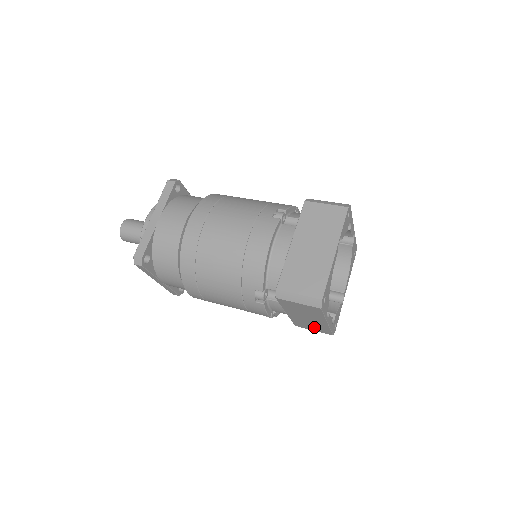
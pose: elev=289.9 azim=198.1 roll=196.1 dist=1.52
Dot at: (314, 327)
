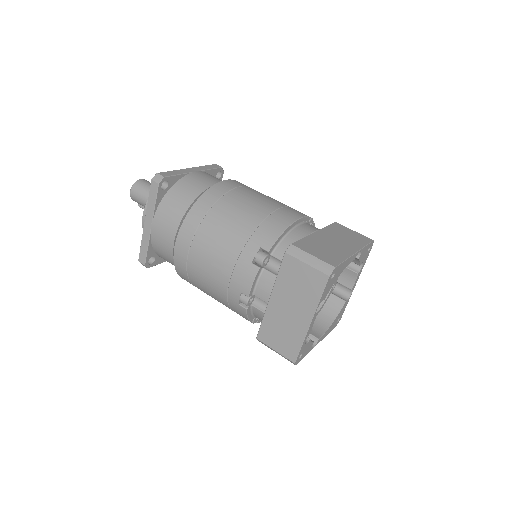
Dot at: (283, 339)
